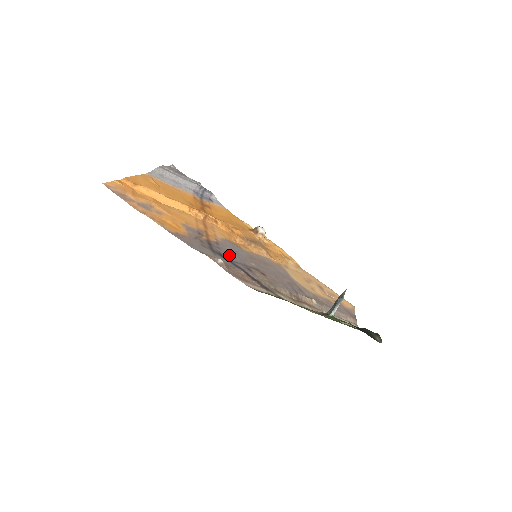
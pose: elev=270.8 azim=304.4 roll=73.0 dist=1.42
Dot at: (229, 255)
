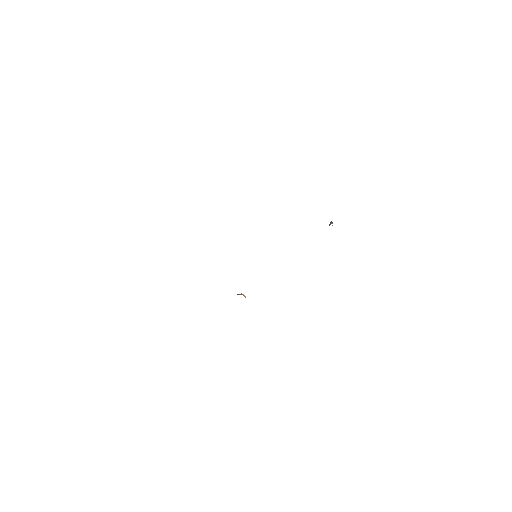
Dot at: occluded
